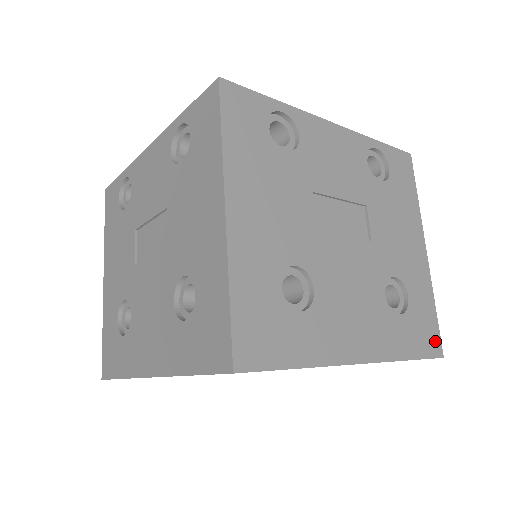
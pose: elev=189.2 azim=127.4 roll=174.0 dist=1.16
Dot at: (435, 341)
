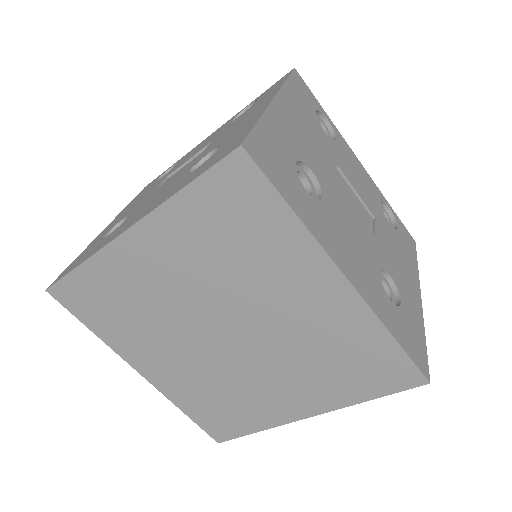
Dot at: (422, 360)
